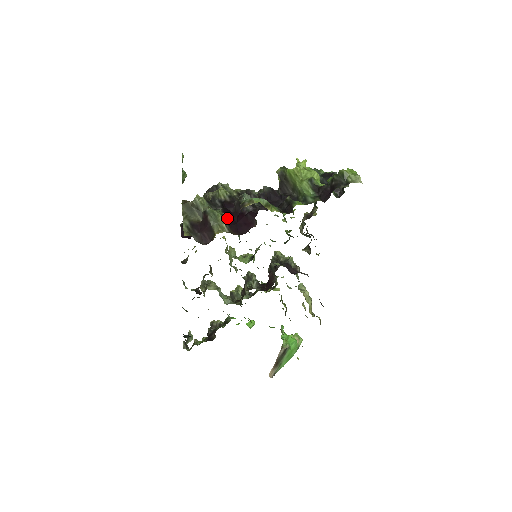
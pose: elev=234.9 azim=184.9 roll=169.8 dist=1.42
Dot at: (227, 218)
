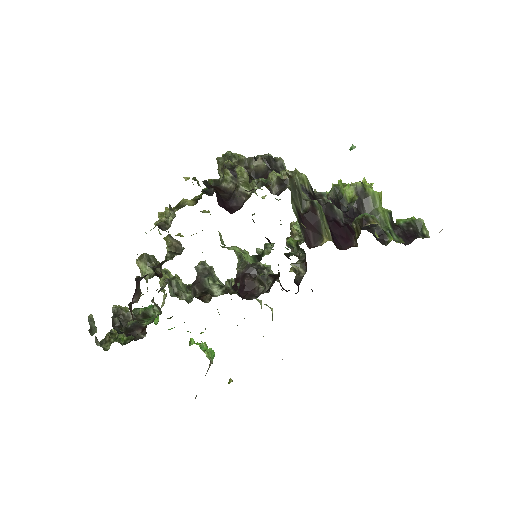
Dot at: occluded
